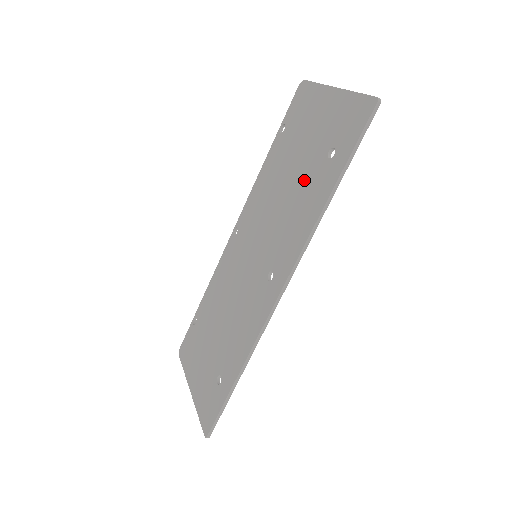
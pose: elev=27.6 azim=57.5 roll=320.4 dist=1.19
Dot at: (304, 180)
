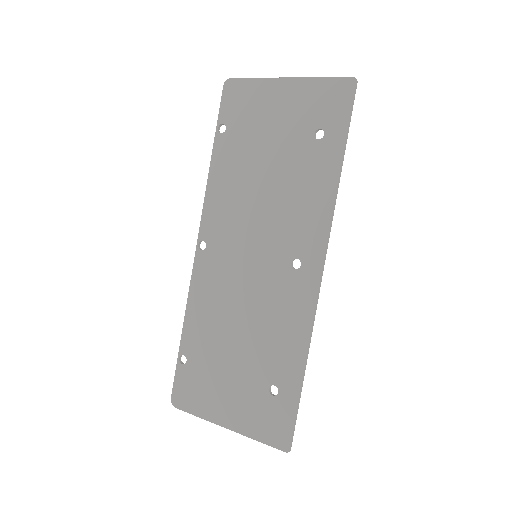
Dot at: (293, 166)
